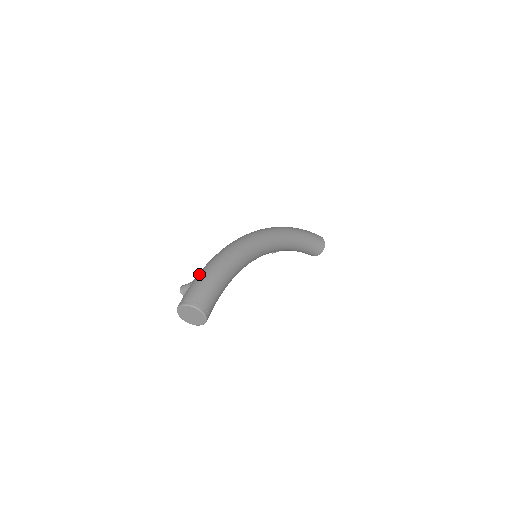
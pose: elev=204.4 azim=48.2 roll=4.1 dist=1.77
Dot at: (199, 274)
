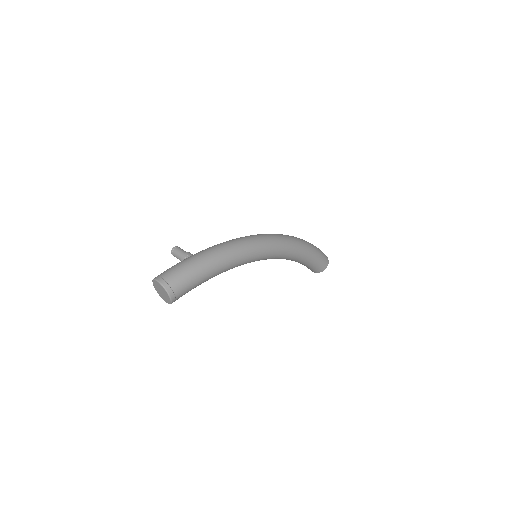
Dot at: (192, 259)
